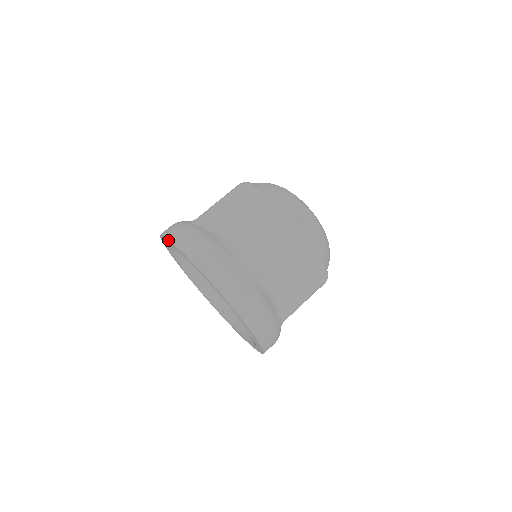
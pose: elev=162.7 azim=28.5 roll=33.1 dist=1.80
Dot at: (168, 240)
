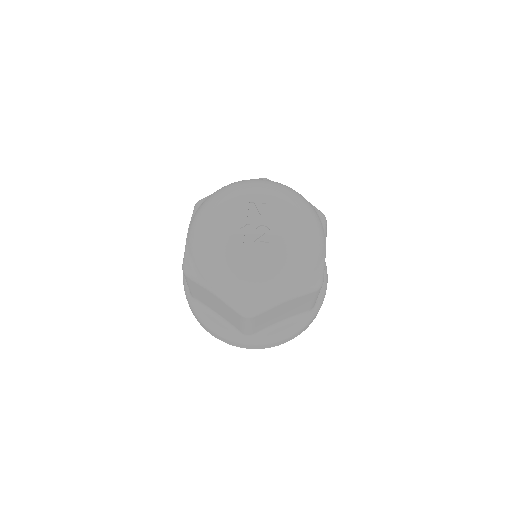
Dot at: occluded
